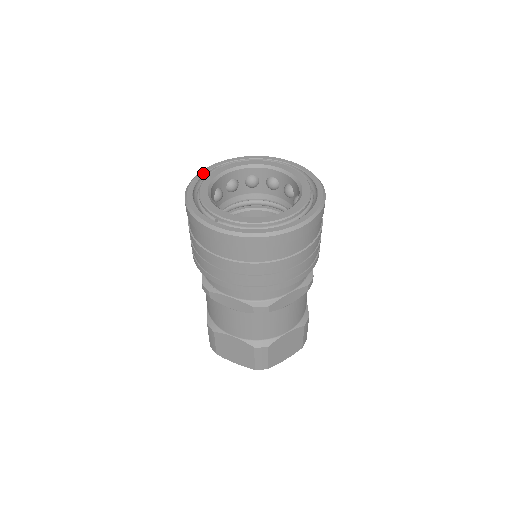
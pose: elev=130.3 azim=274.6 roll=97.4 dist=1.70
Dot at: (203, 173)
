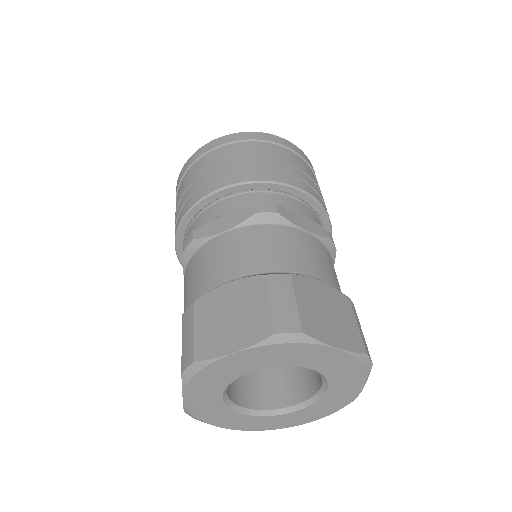
Dot at: occluded
